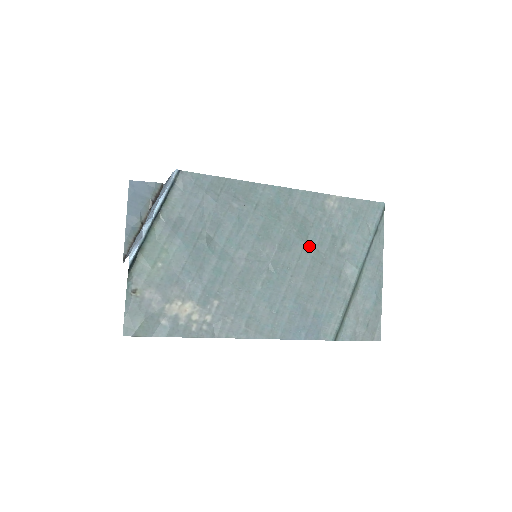
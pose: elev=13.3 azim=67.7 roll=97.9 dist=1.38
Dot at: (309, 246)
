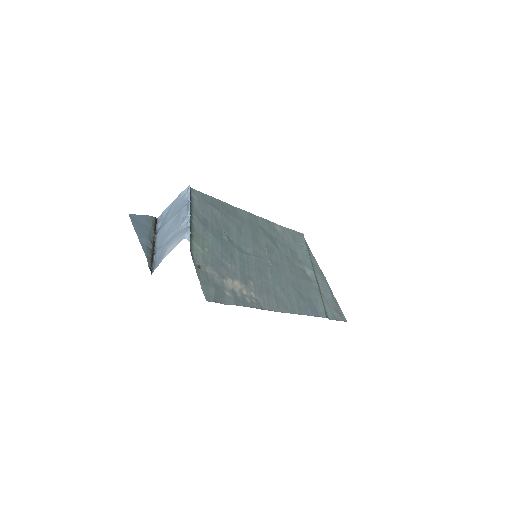
Dot at: (281, 252)
